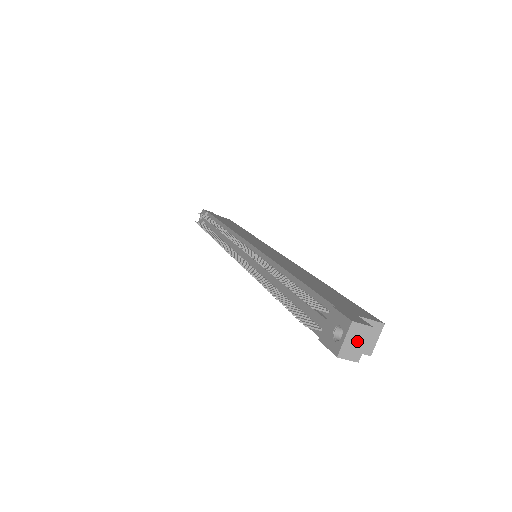
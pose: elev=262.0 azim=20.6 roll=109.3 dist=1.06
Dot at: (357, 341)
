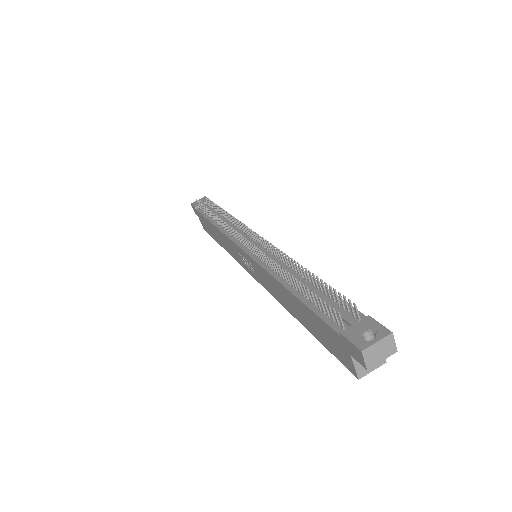
Dot at: (381, 352)
